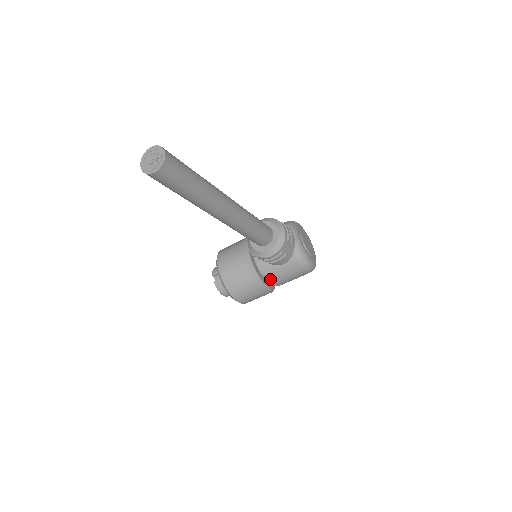
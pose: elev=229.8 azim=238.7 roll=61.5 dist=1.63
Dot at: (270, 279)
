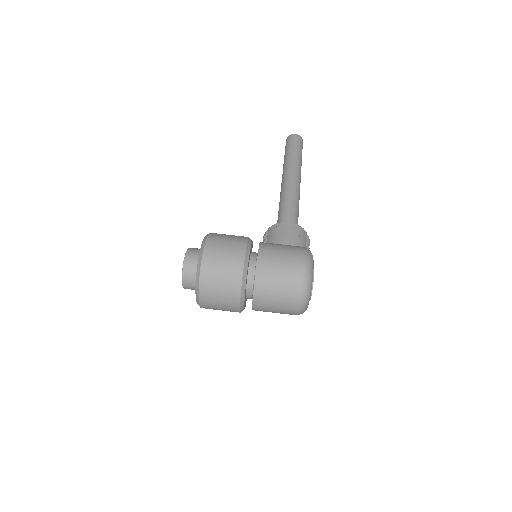
Dot at: (261, 244)
